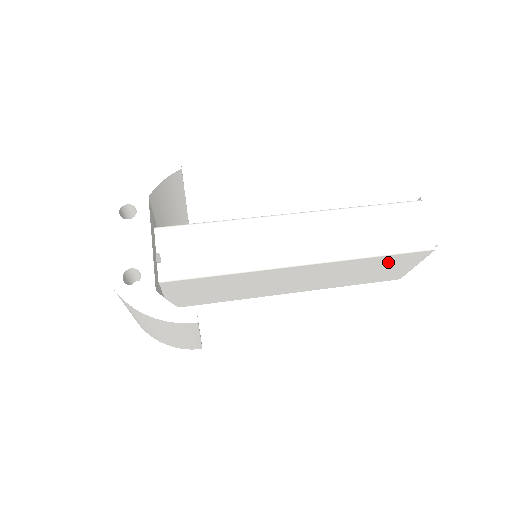
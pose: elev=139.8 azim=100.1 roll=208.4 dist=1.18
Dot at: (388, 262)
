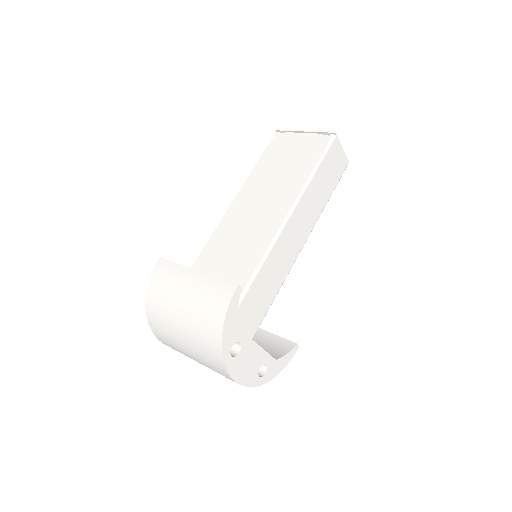
Dot at: occluded
